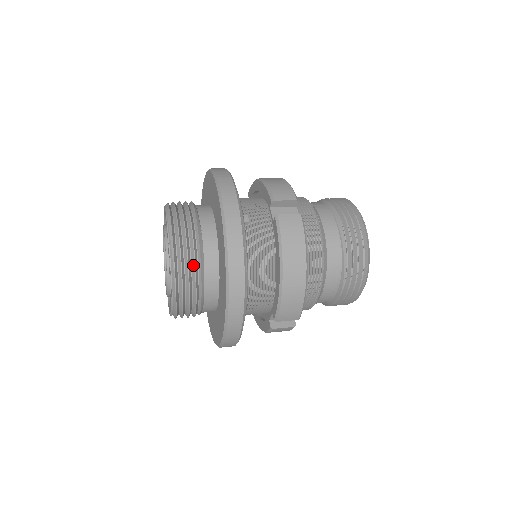
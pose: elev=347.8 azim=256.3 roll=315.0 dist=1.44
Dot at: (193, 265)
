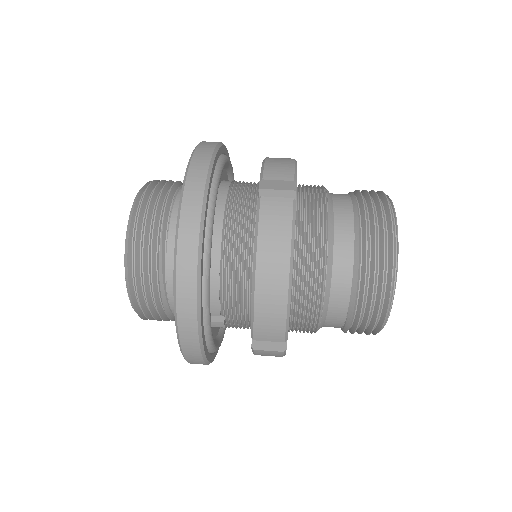
Dot at: occluded
